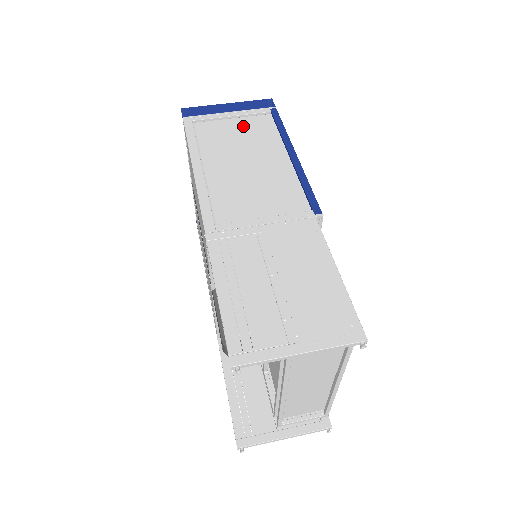
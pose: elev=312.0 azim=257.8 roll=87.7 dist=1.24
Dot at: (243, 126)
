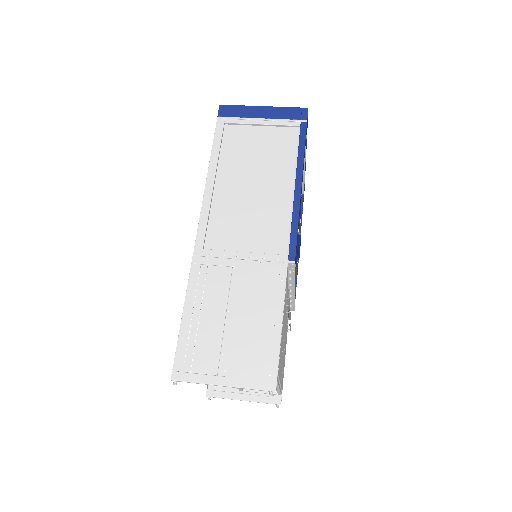
Dot at: (268, 138)
